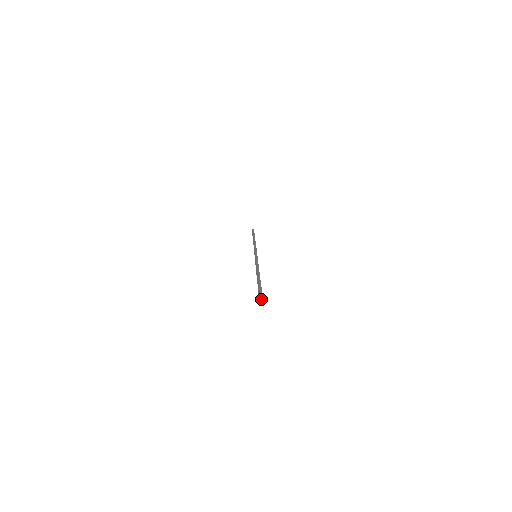
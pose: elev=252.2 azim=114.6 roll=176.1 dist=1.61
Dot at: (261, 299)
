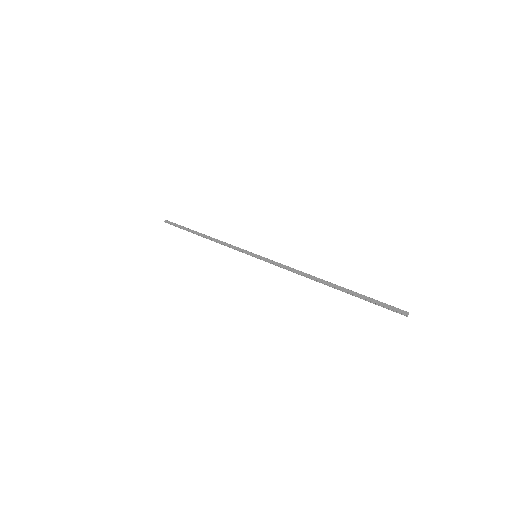
Dot at: (397, 308)
